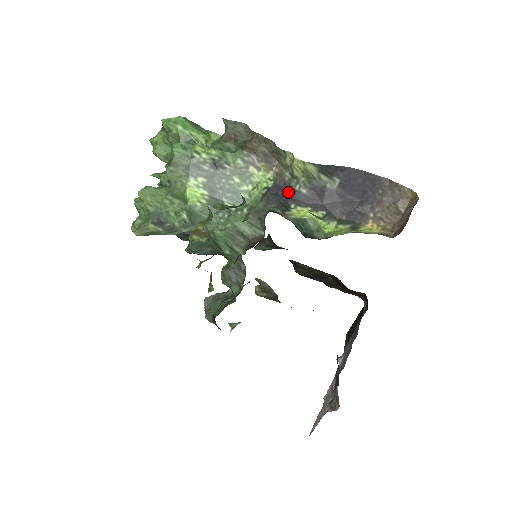
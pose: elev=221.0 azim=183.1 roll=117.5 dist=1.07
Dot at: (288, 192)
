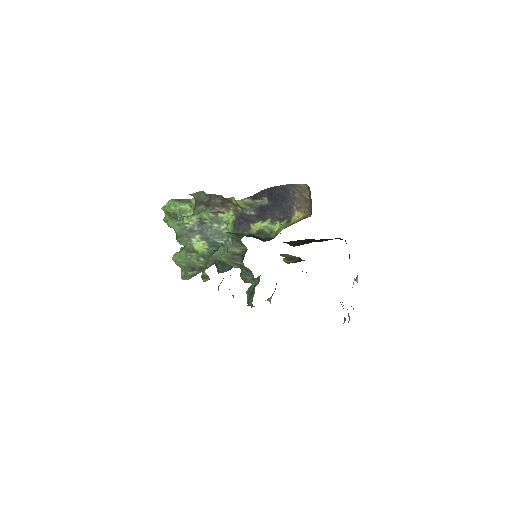
Dot at: (245, 218)
